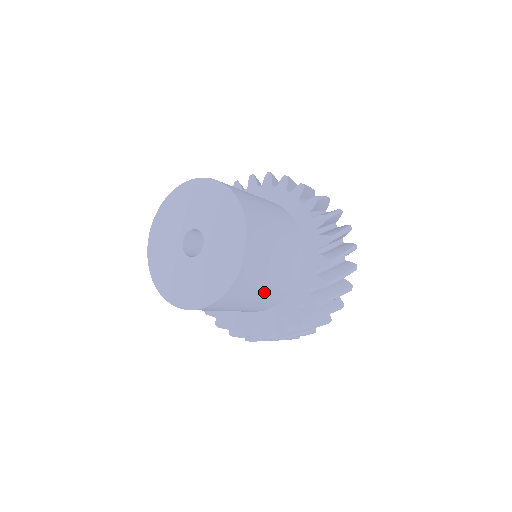
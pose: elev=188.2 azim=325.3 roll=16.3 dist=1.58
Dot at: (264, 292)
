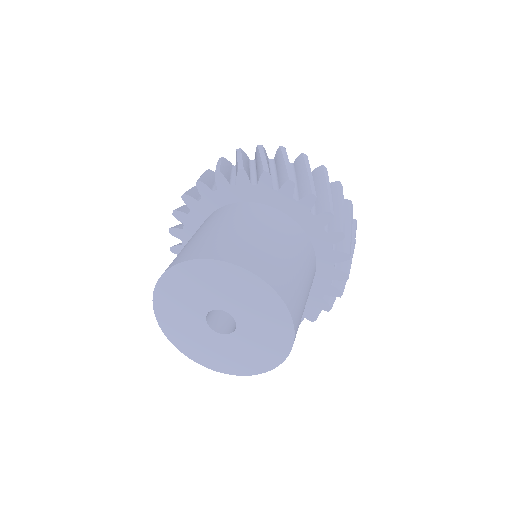
Dot at: occluded
